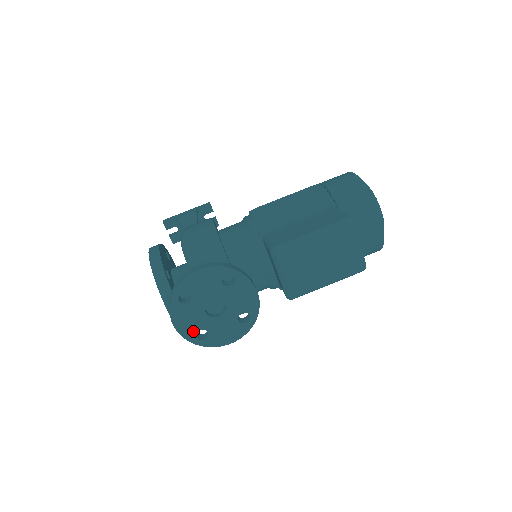
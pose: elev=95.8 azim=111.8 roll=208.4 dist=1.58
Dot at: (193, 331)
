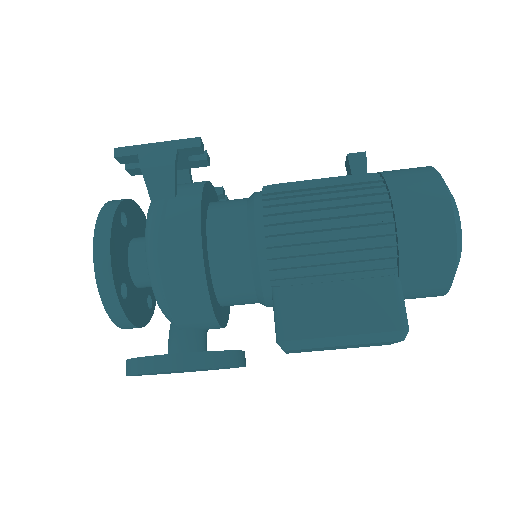
Dot at: occluded
